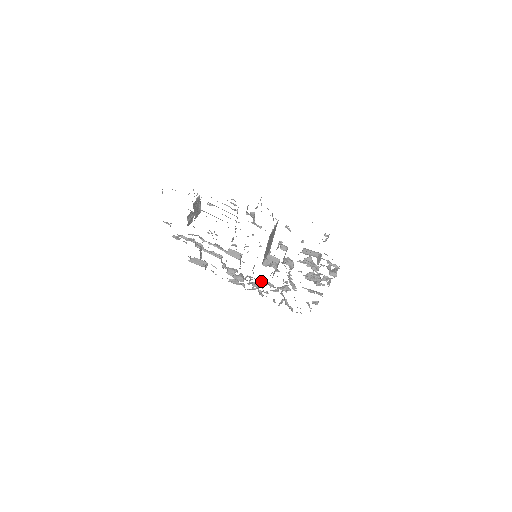
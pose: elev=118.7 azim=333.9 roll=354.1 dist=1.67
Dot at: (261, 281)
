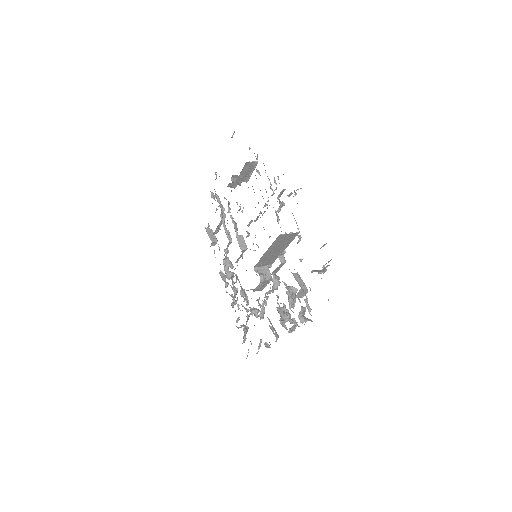
Dot at: occluded
